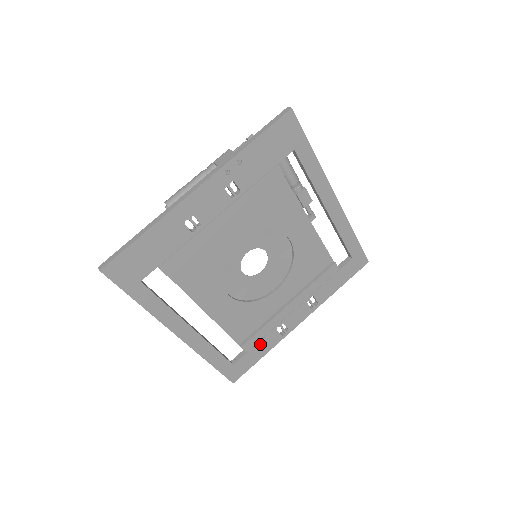
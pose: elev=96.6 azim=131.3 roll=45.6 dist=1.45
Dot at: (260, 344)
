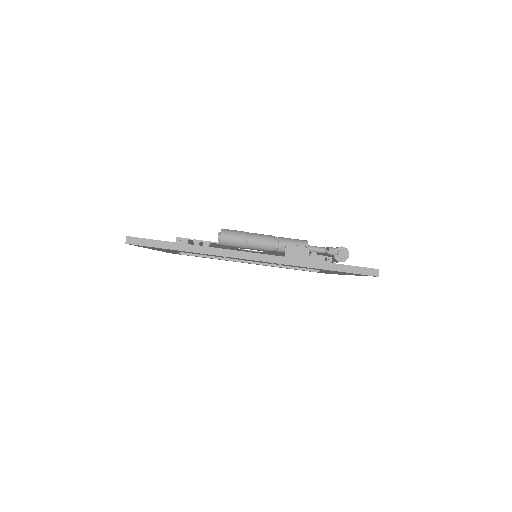
Dot at: occluded
